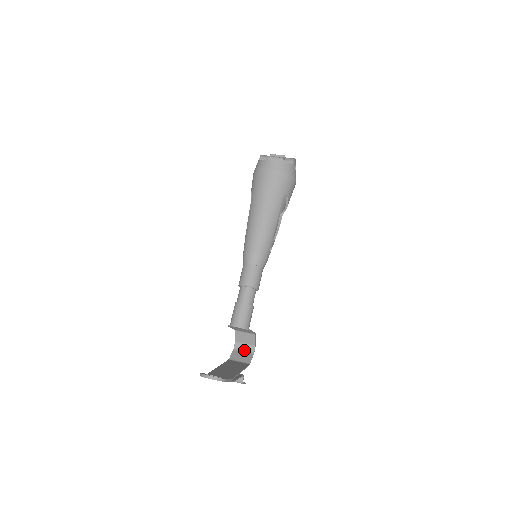
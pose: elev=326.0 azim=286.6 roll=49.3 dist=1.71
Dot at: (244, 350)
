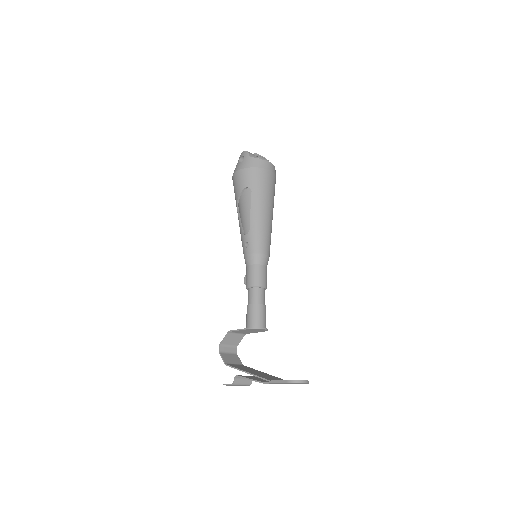
Dot at: (229, 352)
